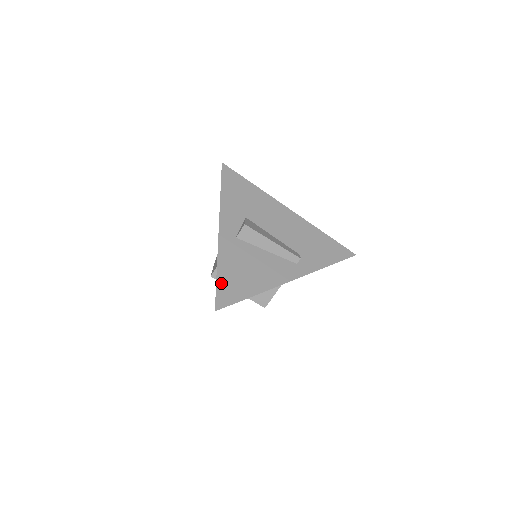
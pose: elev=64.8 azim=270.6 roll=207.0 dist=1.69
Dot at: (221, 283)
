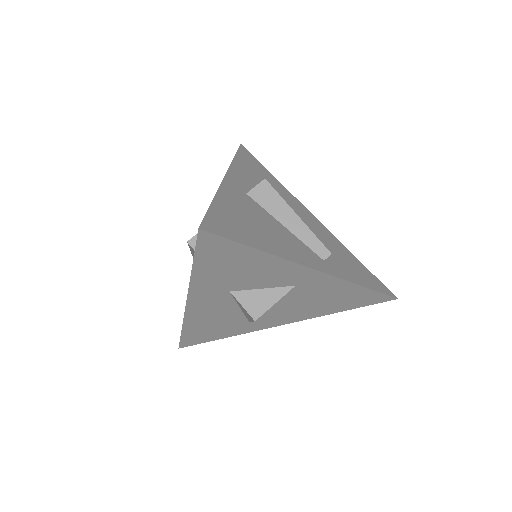
Dot at: (216, 212)
